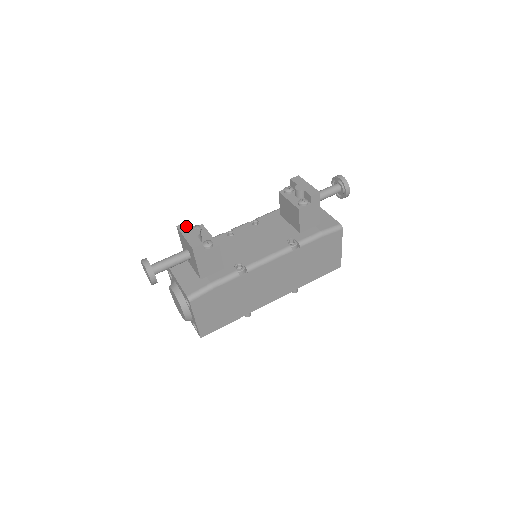
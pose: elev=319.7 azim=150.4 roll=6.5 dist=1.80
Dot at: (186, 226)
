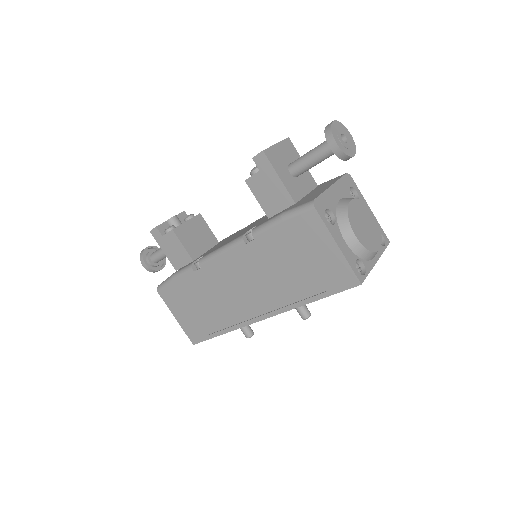
Dot at: (178, 214)
